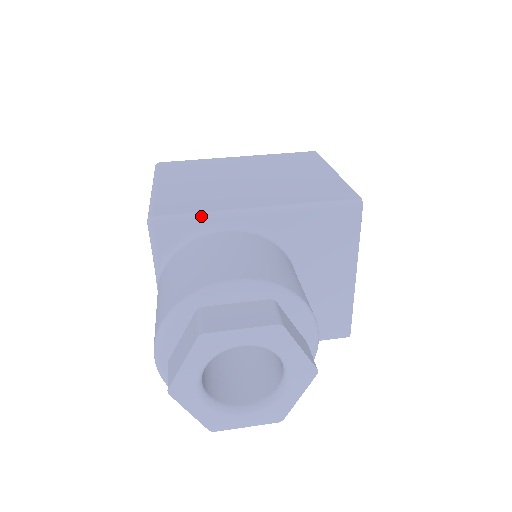
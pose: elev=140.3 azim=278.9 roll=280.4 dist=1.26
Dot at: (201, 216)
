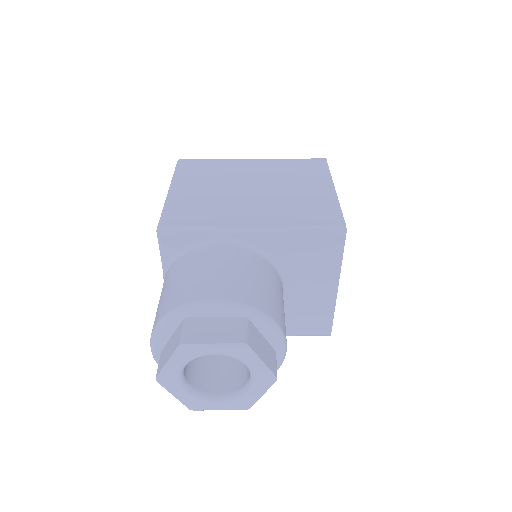
Dot at: (202, 230)
